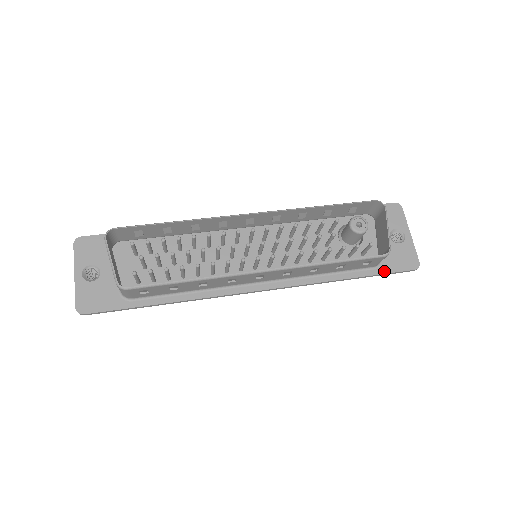
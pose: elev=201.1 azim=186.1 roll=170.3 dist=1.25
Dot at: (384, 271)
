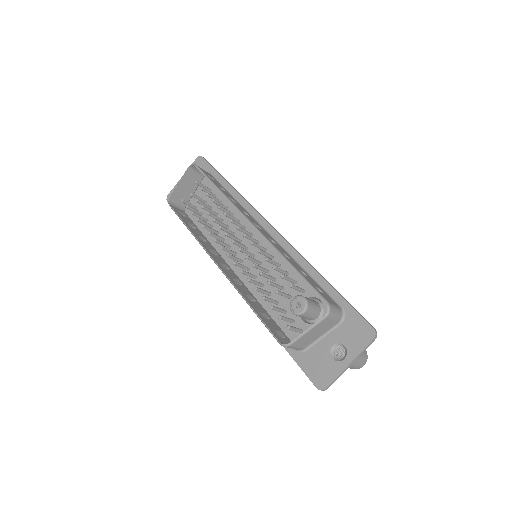
Dot at: (297, 359)
